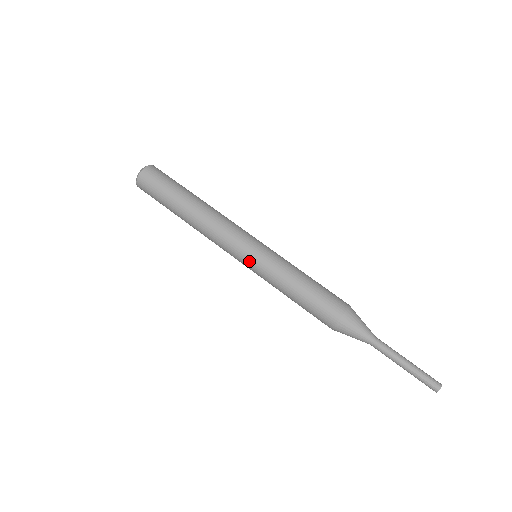
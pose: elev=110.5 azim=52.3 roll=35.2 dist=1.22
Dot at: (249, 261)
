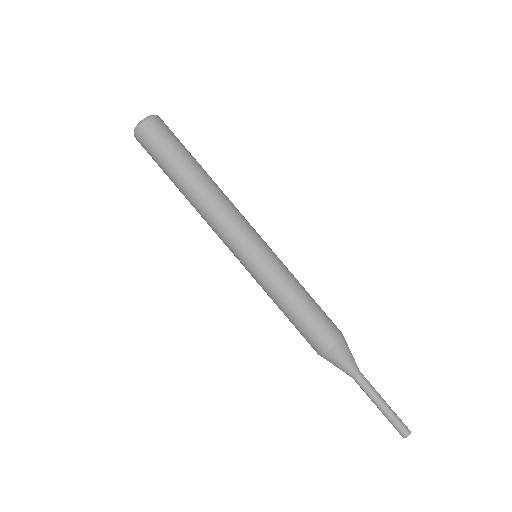
Dot at: (246, 264)
